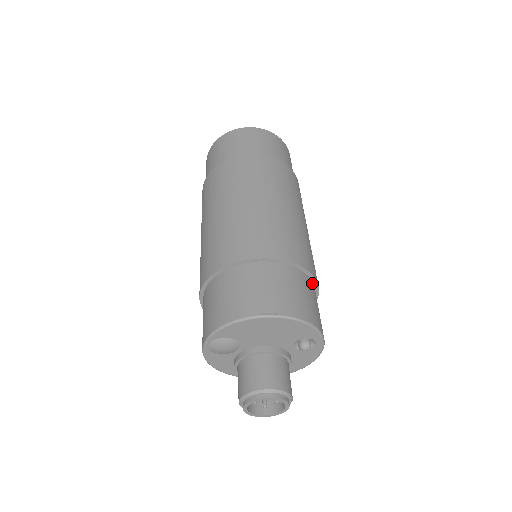
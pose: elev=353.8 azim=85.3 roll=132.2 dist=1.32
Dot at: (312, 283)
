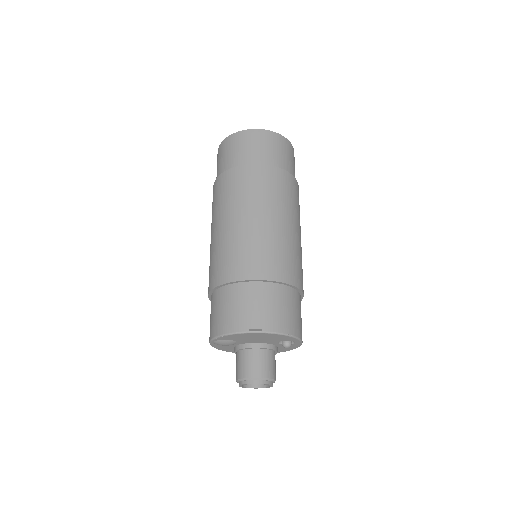
Dot at: (297, 292)
